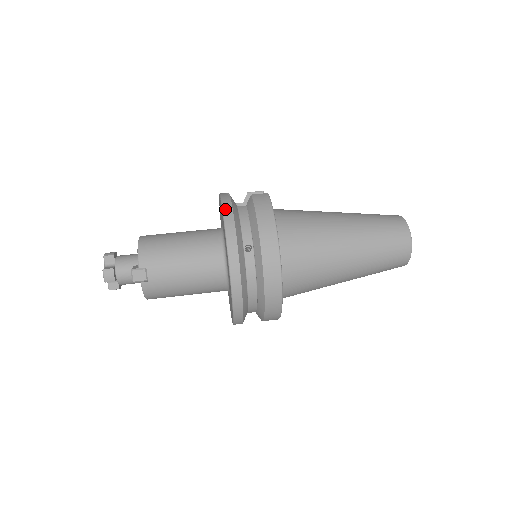
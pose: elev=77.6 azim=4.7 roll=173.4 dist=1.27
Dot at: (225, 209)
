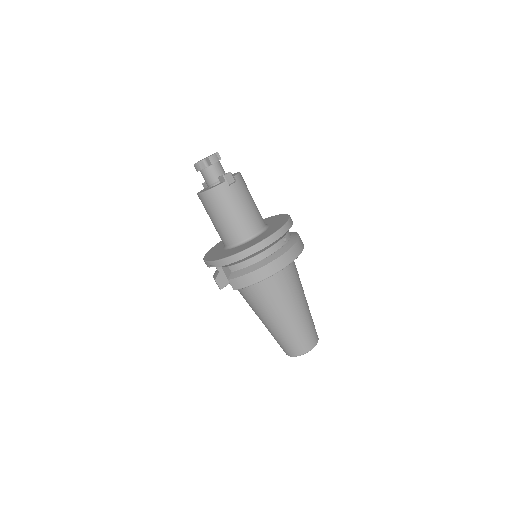
Dot at: occluded
